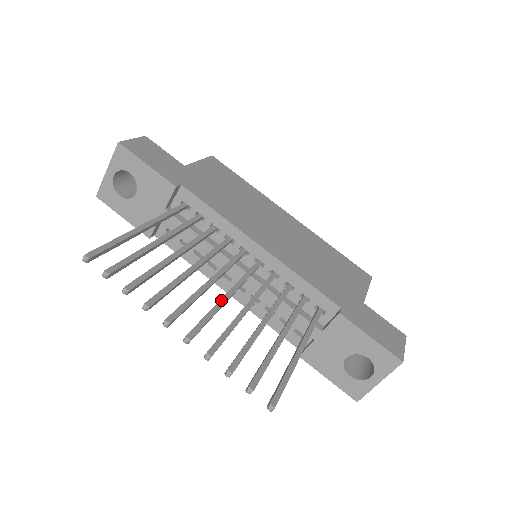
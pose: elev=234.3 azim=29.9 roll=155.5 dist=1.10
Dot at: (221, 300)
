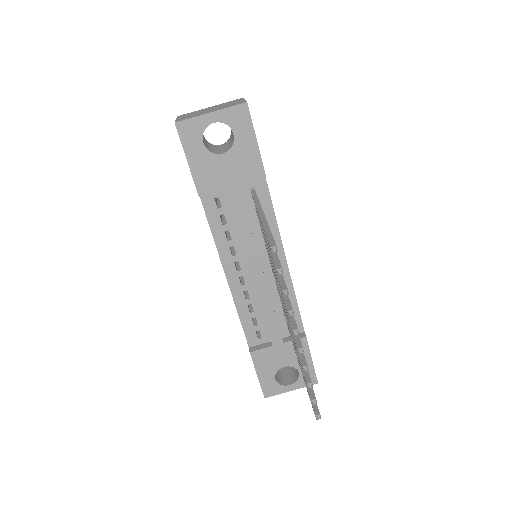
Dot at: occluded
